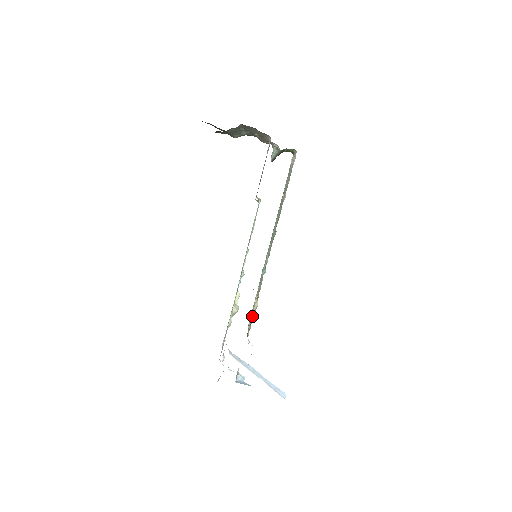
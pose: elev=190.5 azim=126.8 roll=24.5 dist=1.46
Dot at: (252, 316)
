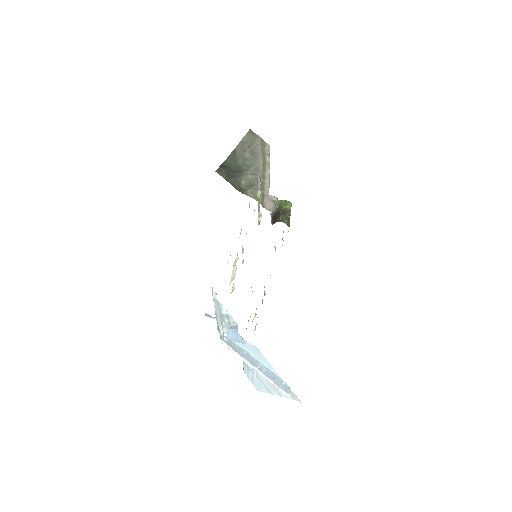
Dot at: occluded
